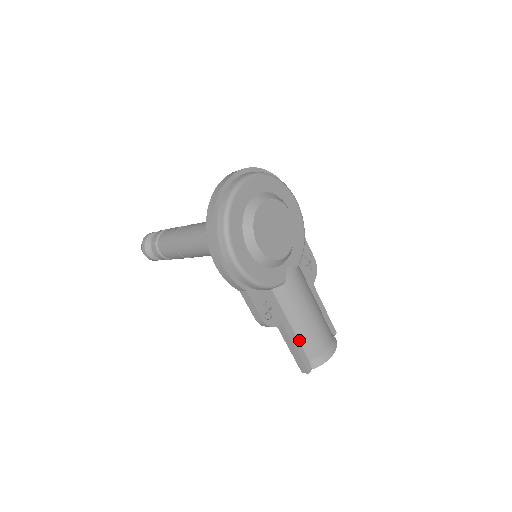
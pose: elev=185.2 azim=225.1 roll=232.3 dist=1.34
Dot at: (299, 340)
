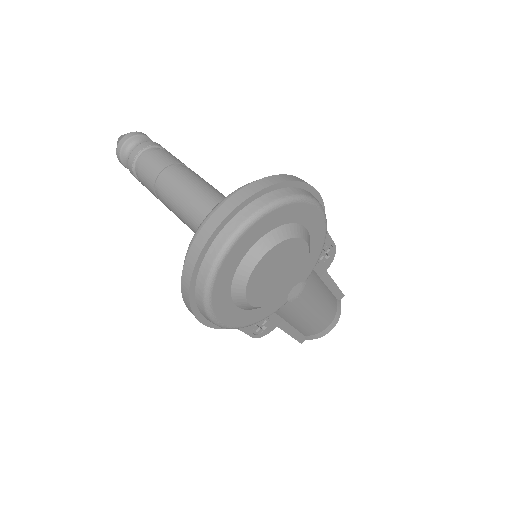
Dot at: (296, 328)
